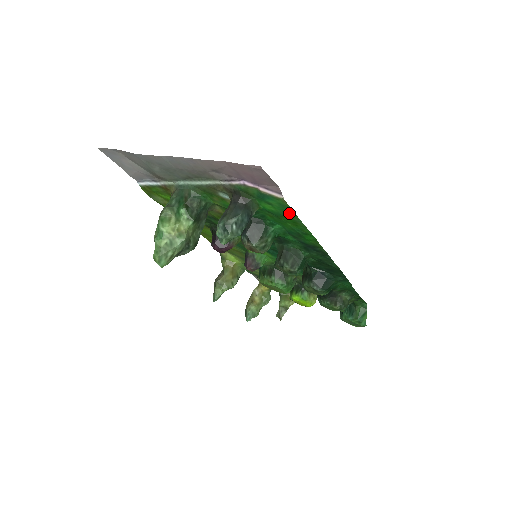
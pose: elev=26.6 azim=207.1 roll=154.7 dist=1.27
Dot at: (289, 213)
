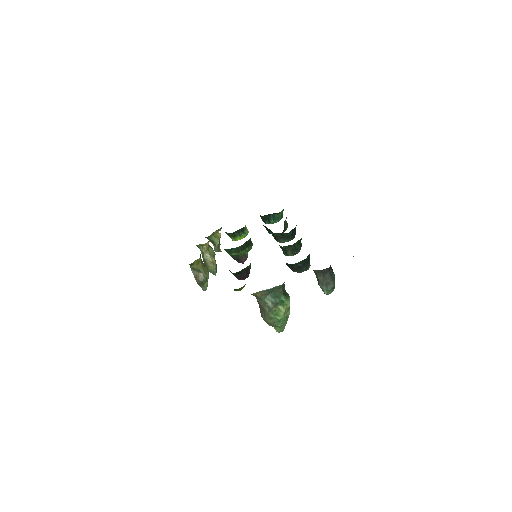
Dot at: occluded
